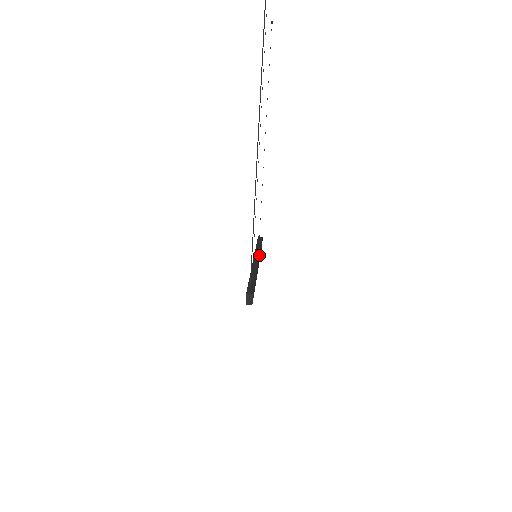
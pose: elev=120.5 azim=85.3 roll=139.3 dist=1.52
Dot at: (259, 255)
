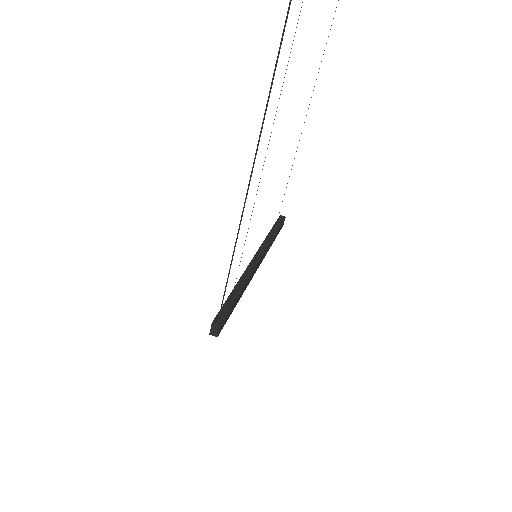
Dot at: (264, 251)
